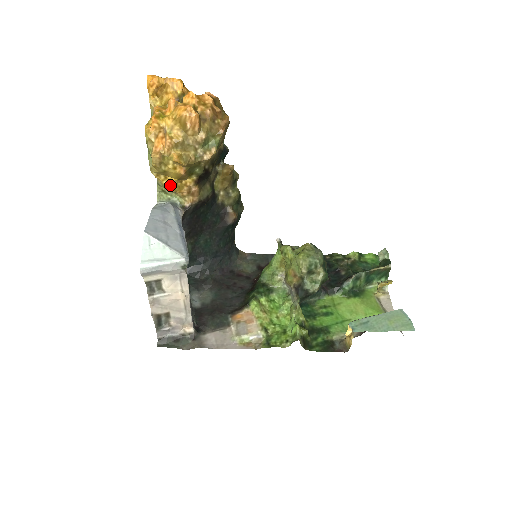
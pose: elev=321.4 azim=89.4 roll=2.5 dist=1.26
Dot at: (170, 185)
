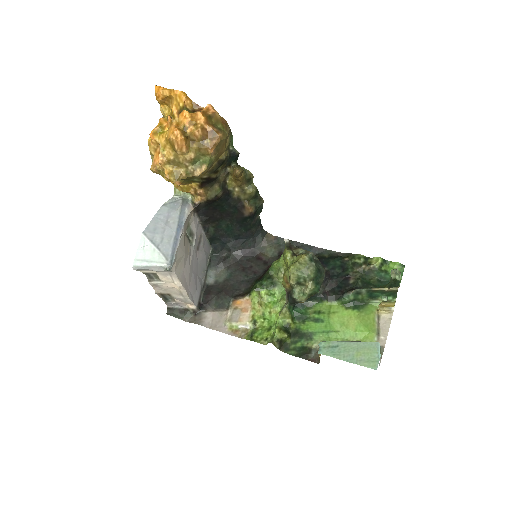
Dot at: (177, 186)
